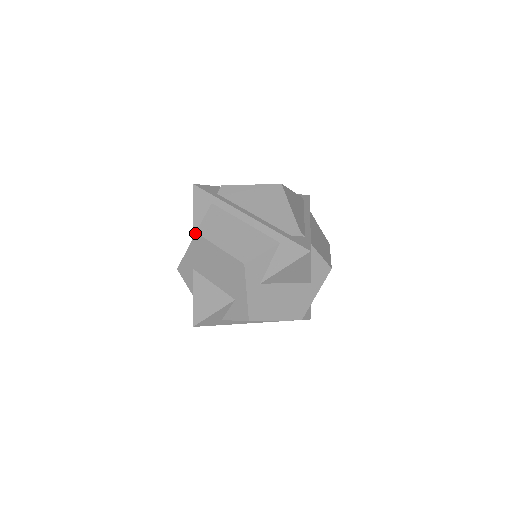
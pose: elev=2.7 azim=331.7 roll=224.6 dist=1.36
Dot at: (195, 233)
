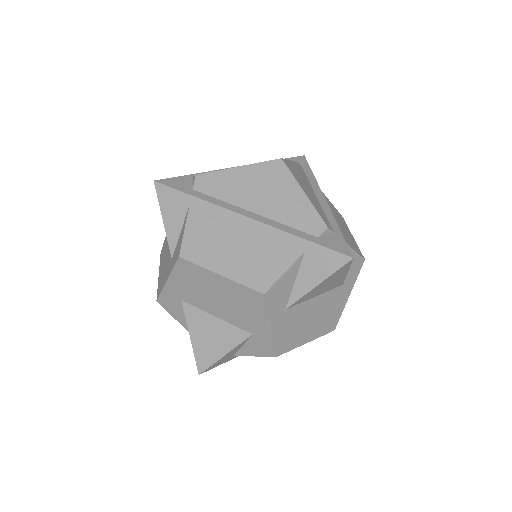
Dot at: (178, 258)
